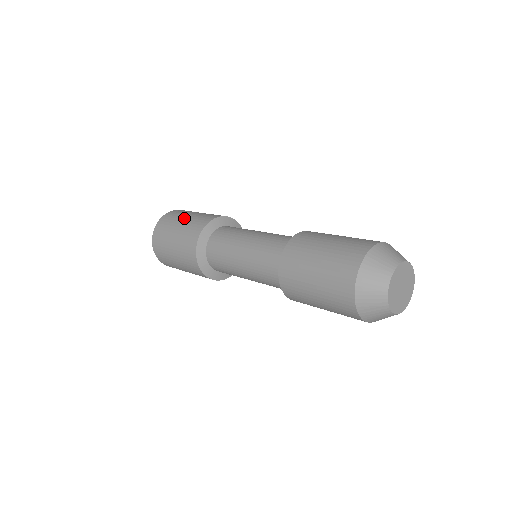
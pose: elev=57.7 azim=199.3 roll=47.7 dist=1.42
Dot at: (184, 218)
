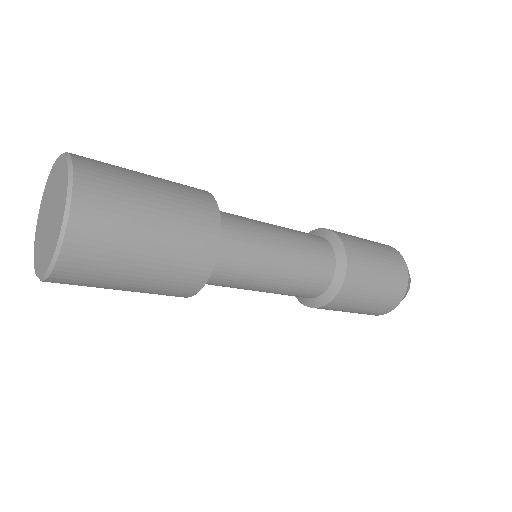
Dot at: (151, 231)
